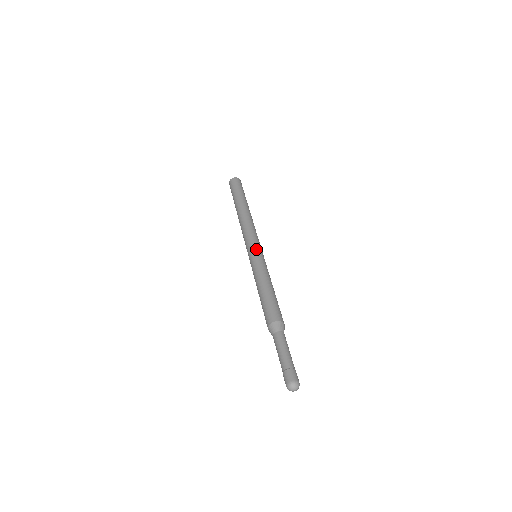
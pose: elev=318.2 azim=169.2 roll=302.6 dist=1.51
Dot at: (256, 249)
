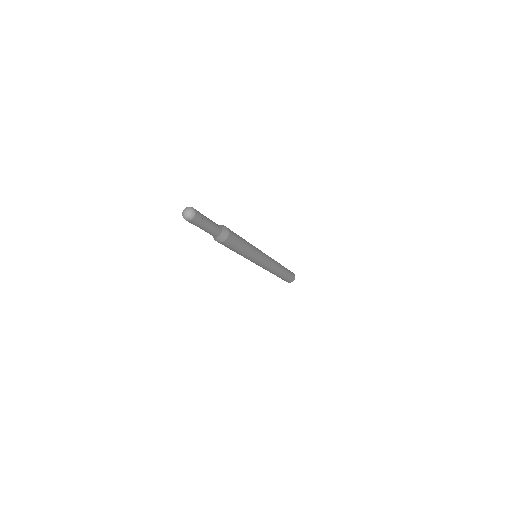
Dot at: (261, 251)
